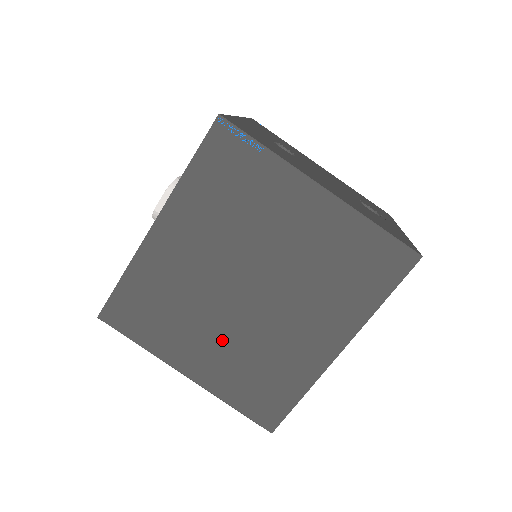
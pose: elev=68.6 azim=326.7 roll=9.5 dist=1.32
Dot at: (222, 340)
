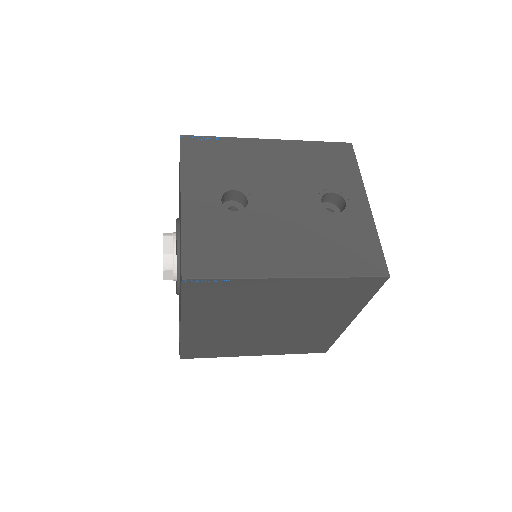
Dot at: (268, 341)
